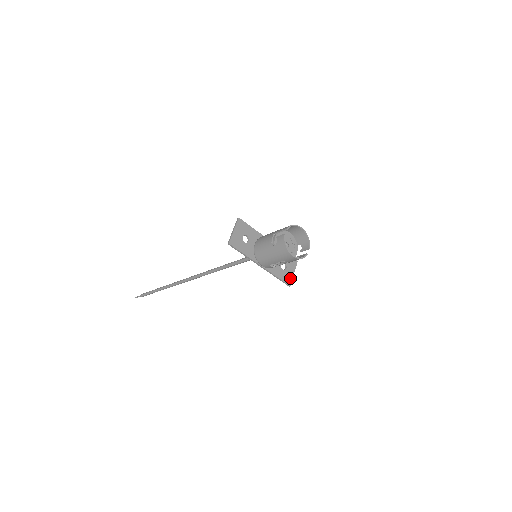
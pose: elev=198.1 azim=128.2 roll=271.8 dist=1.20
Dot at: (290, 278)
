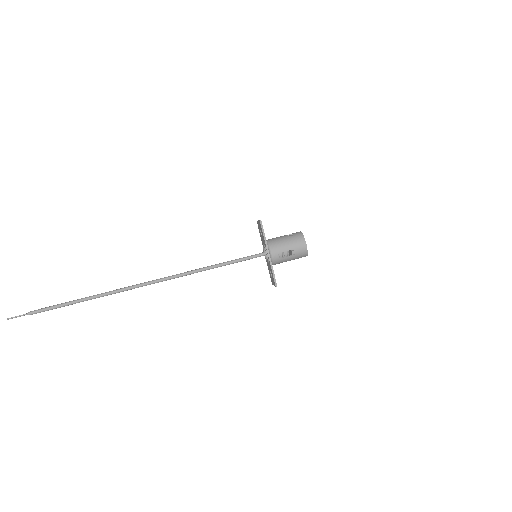
Dot at: occluded
